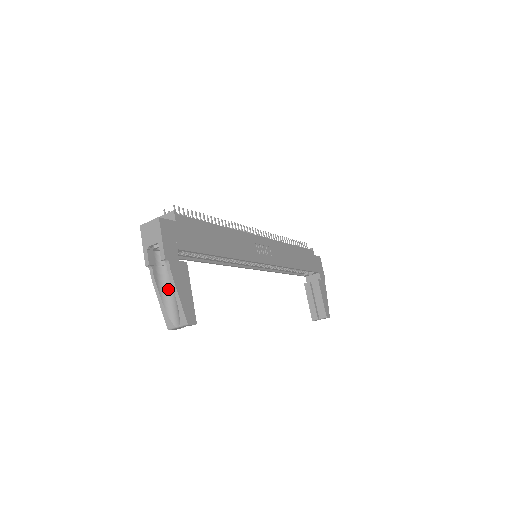
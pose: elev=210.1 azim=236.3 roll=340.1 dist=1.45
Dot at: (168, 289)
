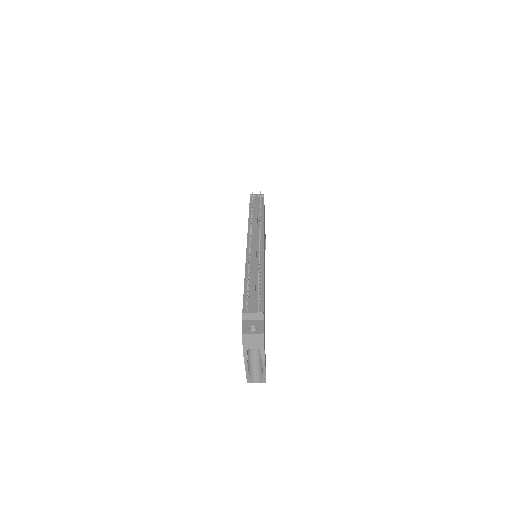
Dot at: (252, 363)
